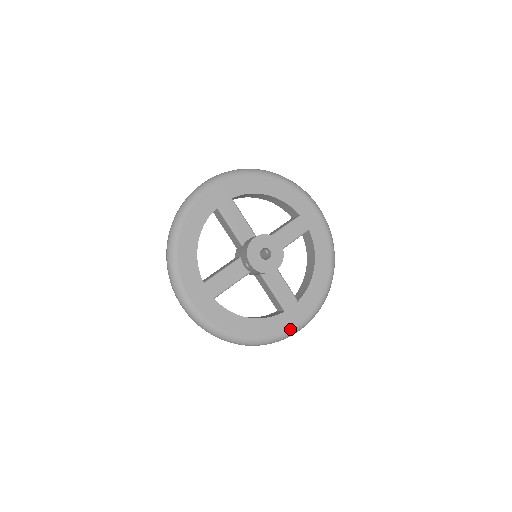
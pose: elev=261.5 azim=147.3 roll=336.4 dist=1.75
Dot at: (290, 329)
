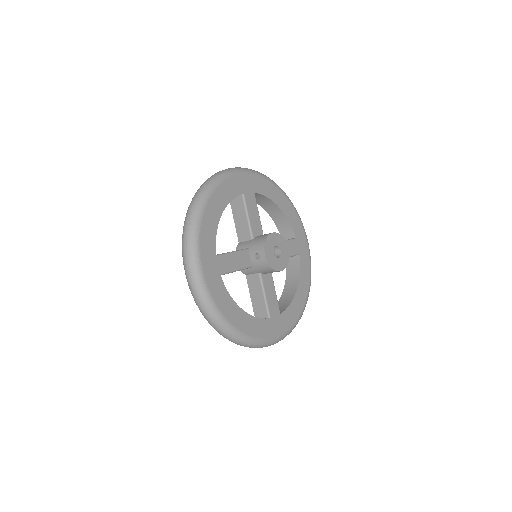
Dot at: (270, 338)
